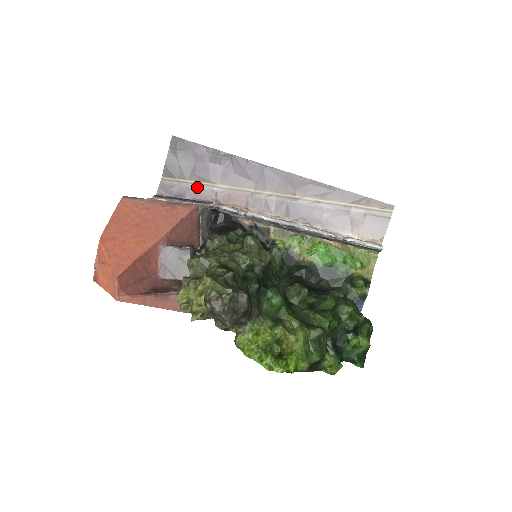
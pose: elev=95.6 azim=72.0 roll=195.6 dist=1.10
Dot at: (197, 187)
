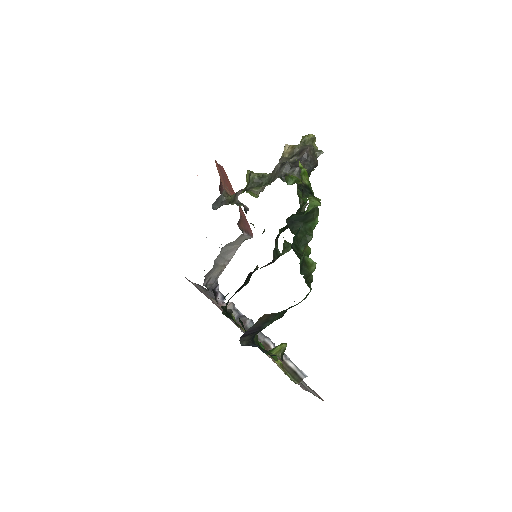
Dot at: occluded
